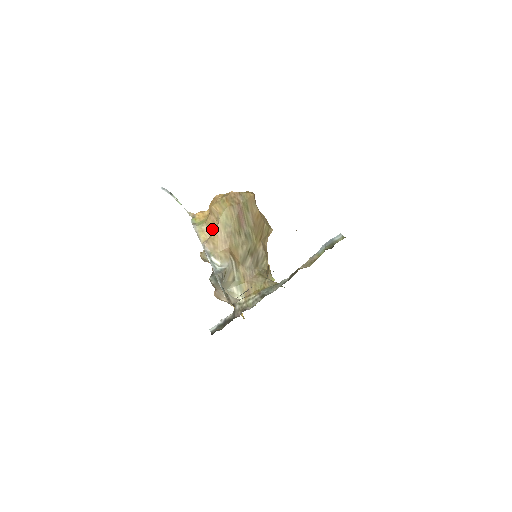
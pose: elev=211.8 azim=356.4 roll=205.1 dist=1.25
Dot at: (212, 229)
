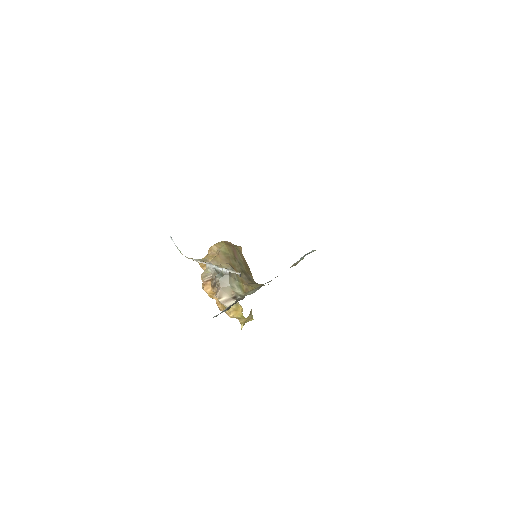
Dot at: (213, 257)
